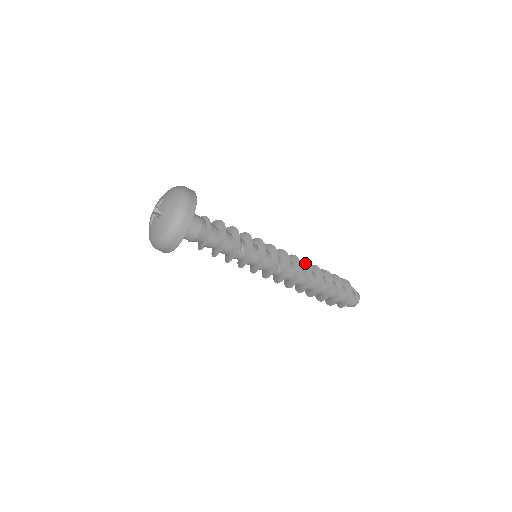
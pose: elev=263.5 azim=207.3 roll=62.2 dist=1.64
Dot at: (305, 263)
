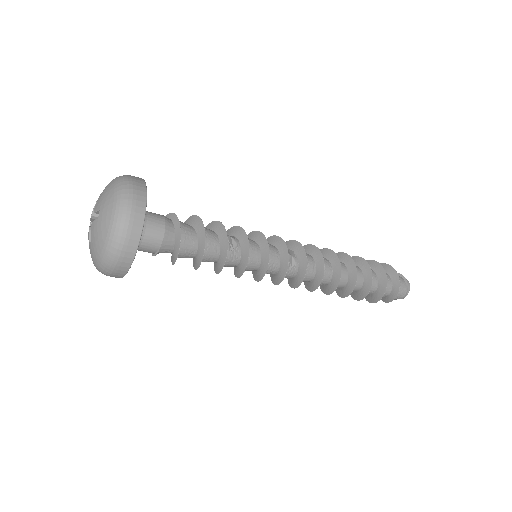
Dot at: (322, 252)
